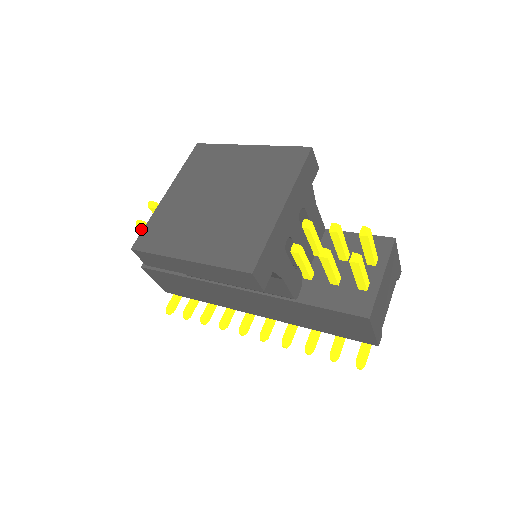
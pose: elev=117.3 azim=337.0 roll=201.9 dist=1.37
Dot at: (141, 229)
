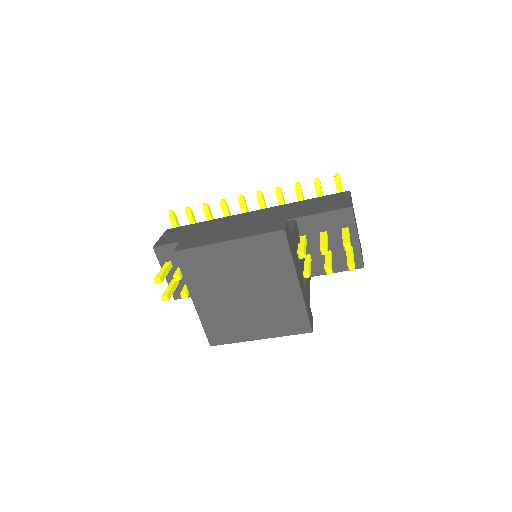
Dot at: (167, 299)
